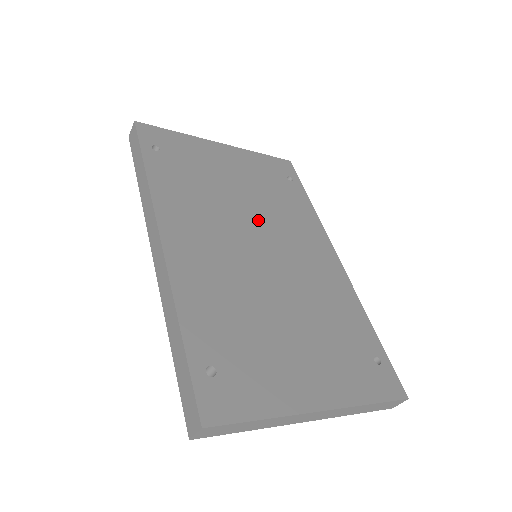
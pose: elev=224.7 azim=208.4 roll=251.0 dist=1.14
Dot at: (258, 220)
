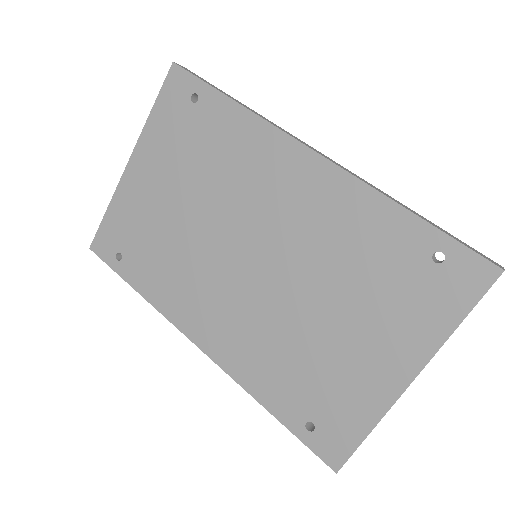
Dot at: (222, 221)
